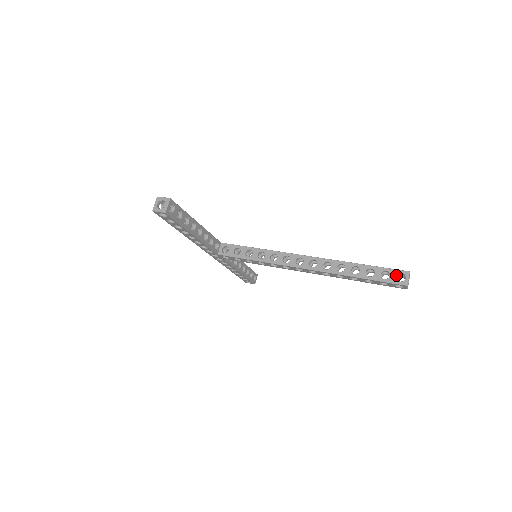
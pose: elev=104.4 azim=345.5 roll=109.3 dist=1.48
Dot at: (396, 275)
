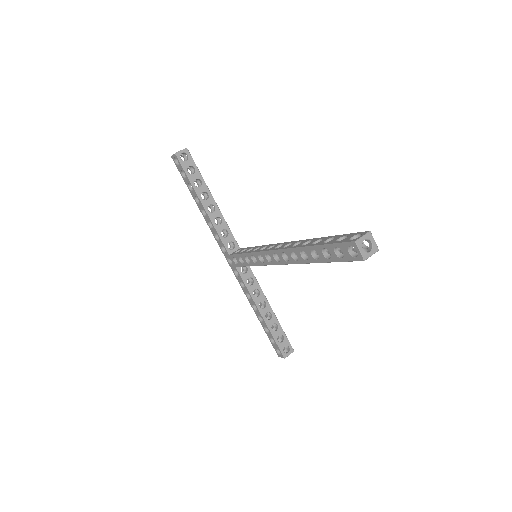
Dot at: (352, 236)
